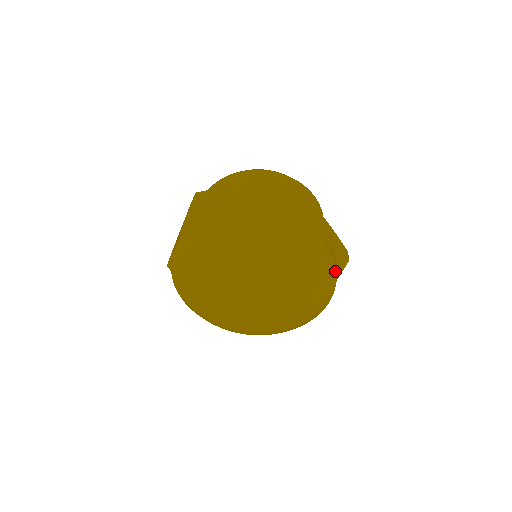
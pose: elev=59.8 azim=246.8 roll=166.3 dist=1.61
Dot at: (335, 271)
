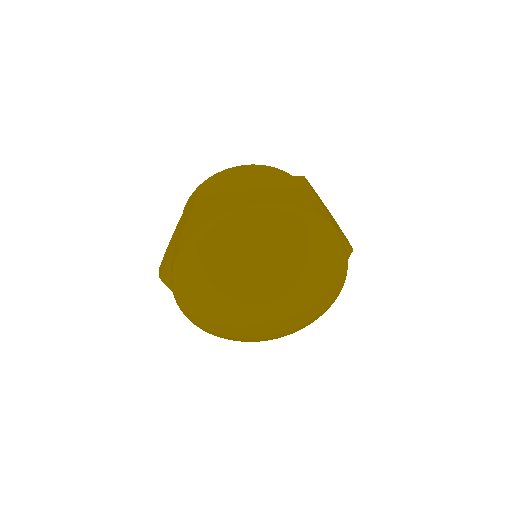
Dot at: (347, 260)
